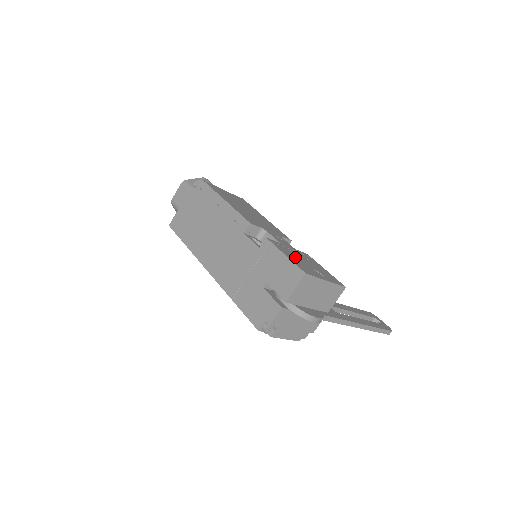
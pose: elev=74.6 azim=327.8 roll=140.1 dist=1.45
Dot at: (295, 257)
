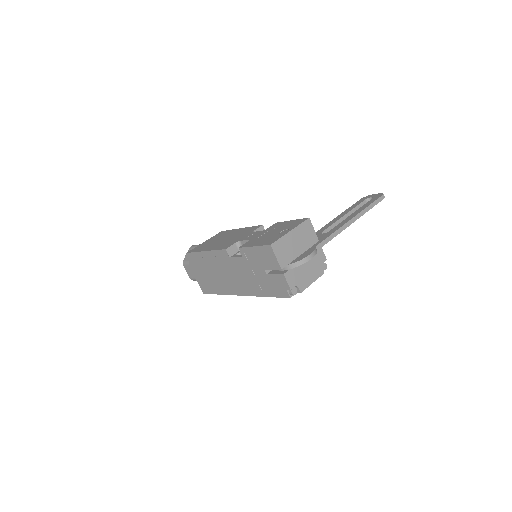
Dot at: (263, 239)
